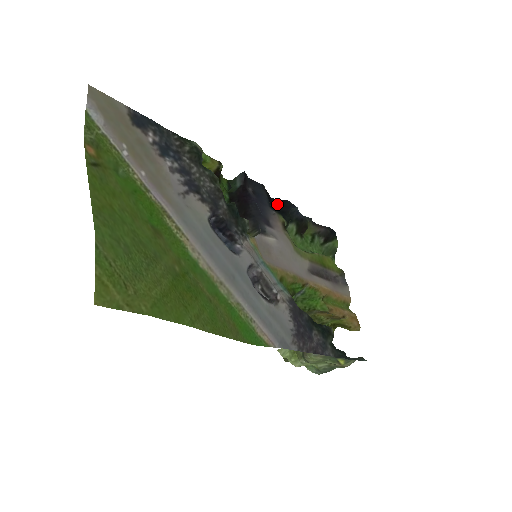
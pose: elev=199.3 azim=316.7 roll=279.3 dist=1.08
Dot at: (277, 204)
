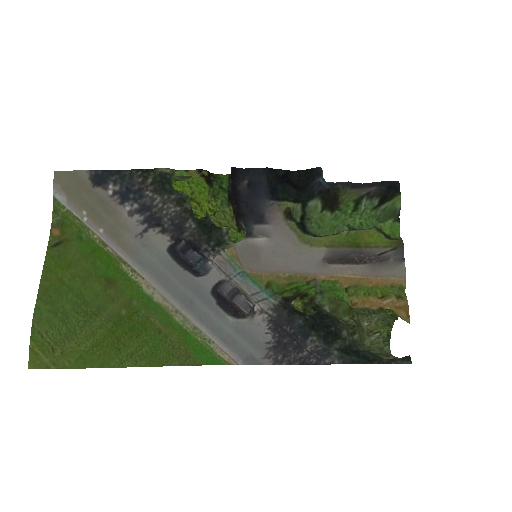
Dot at: (299, 177)
